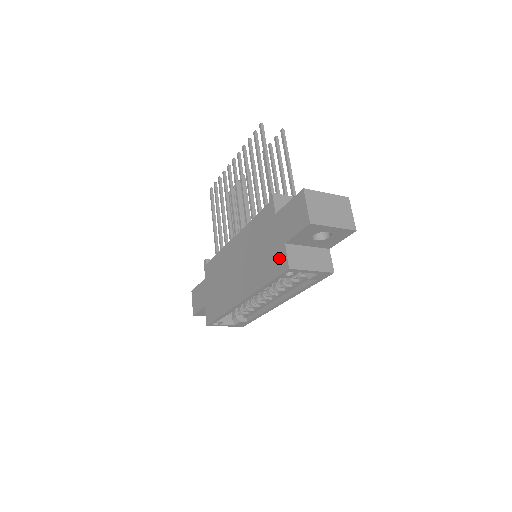
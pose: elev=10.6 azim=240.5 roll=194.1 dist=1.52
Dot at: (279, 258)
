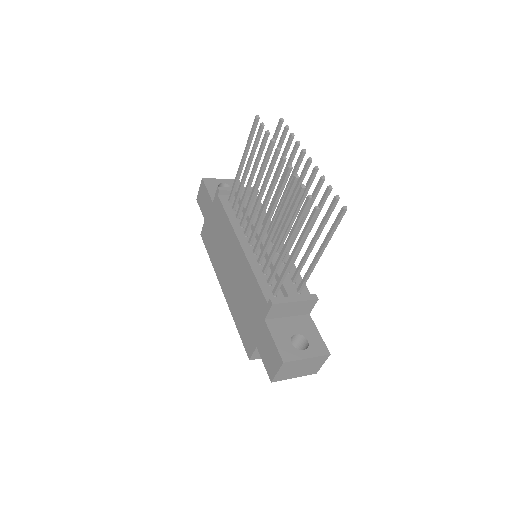
Dot at: (249, 342)
